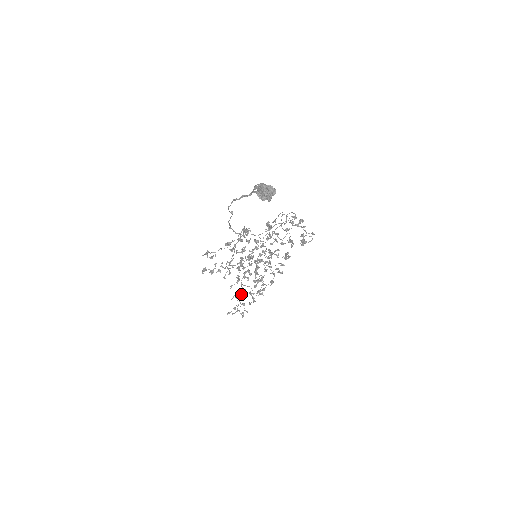
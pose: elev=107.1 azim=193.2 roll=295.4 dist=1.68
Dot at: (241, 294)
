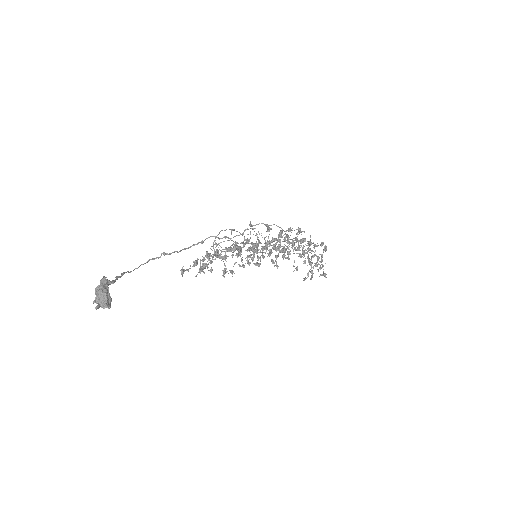
Dot at: occluded
